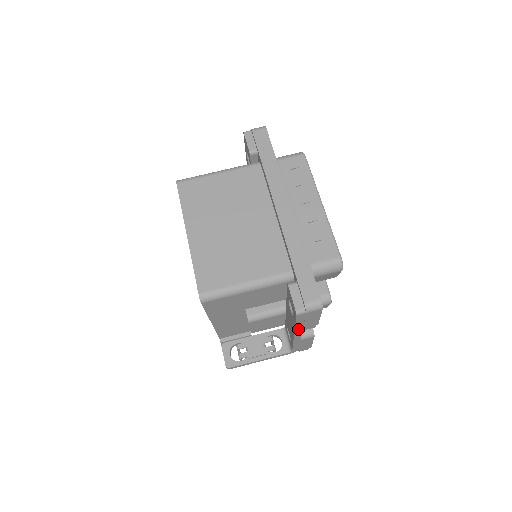
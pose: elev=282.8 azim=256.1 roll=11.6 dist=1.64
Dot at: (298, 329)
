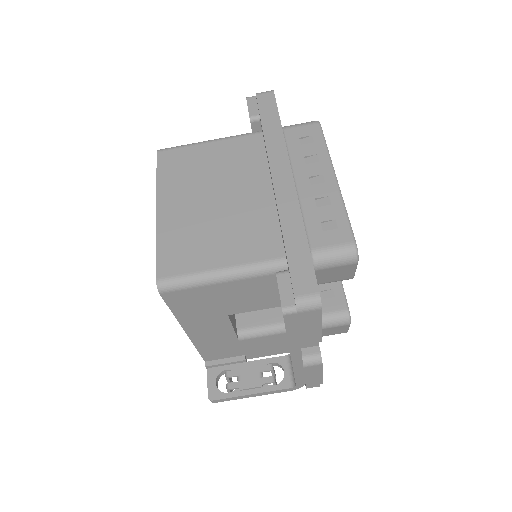
Dot at: (294, 344)
